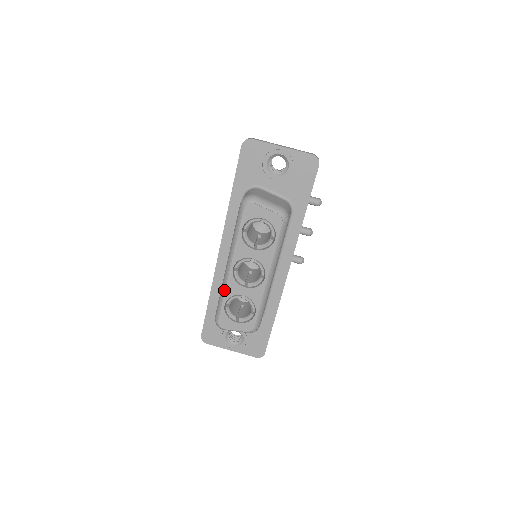
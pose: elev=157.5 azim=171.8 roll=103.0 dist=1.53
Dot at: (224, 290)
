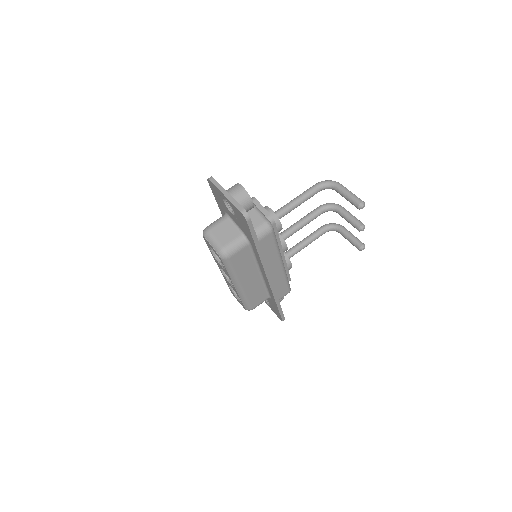
Dot at: occluded
